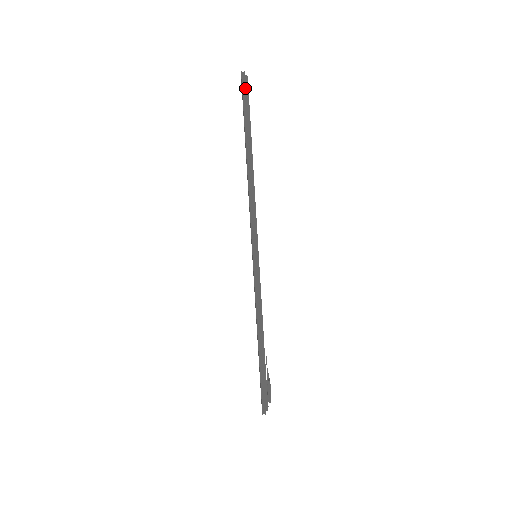
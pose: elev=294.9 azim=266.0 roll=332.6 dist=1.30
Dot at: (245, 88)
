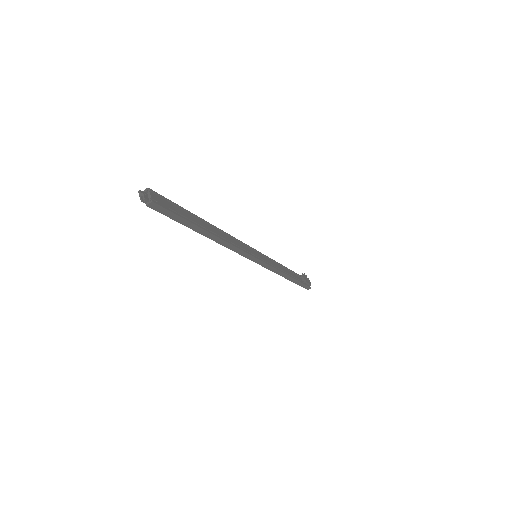
Dot at: (159, 209)
